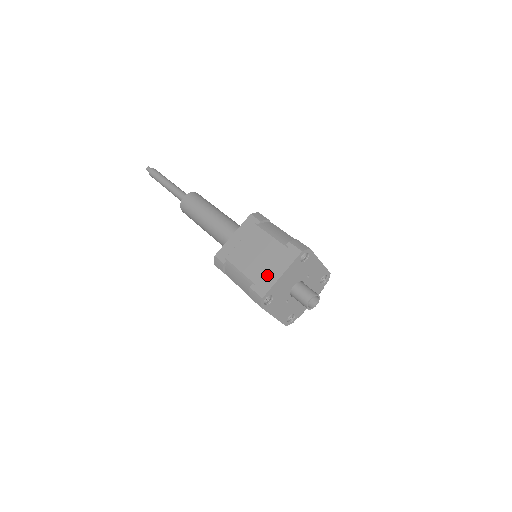
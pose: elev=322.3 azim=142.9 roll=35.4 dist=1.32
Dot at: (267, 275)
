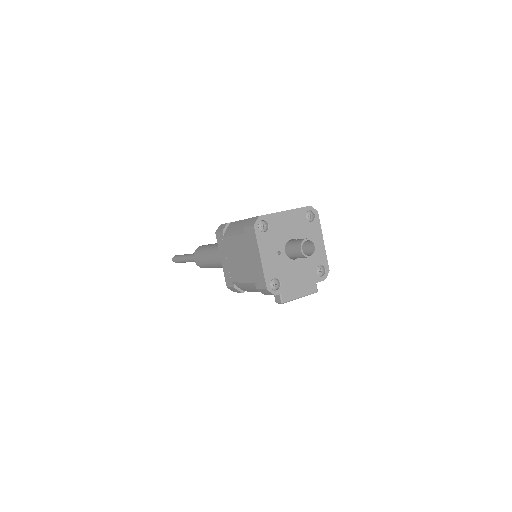
Dot at: occluded
